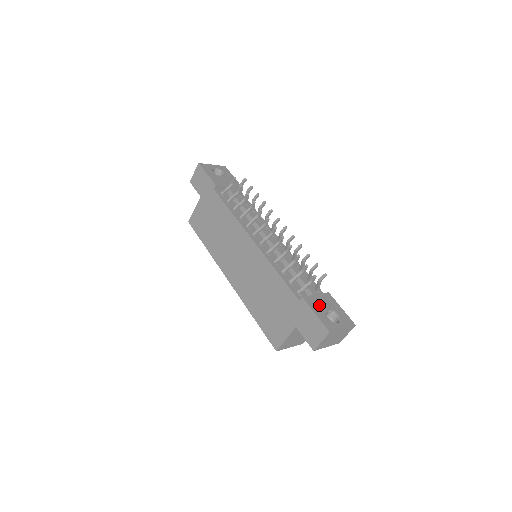
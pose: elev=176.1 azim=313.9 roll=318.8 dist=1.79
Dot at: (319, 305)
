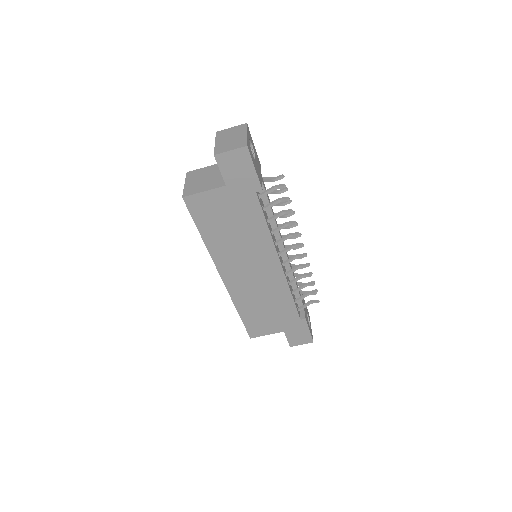
Dot at: occluded
